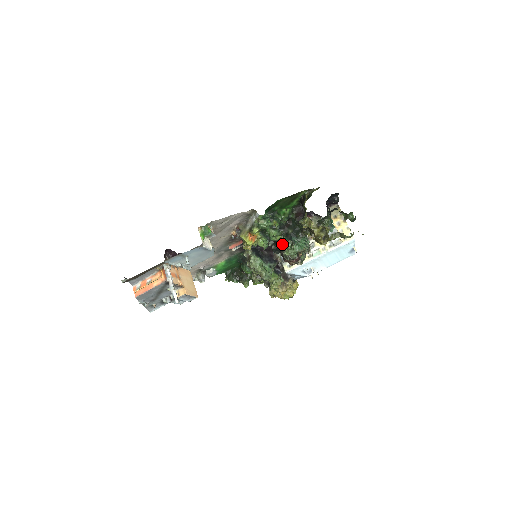
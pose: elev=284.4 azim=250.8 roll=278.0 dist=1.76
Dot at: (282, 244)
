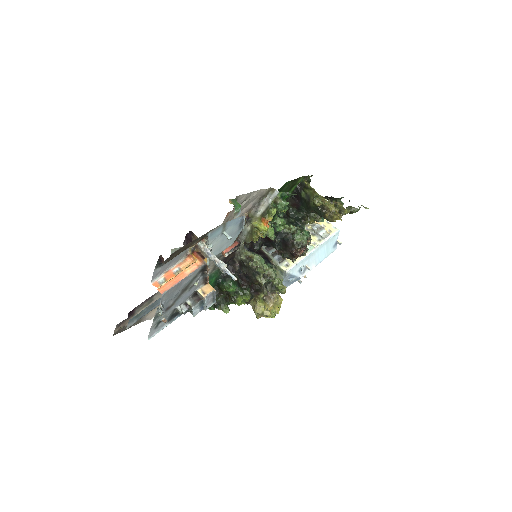
Dot at: (290, 232)
